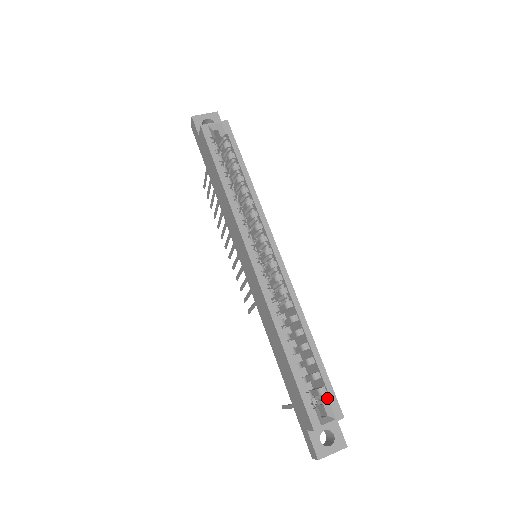
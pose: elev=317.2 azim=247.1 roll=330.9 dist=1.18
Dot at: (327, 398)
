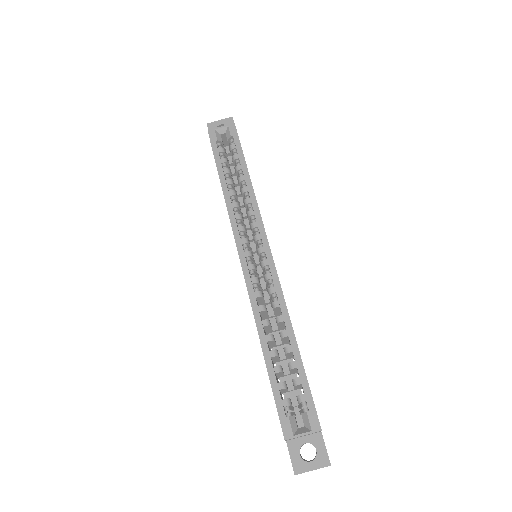
Dot at: (306, 407)
